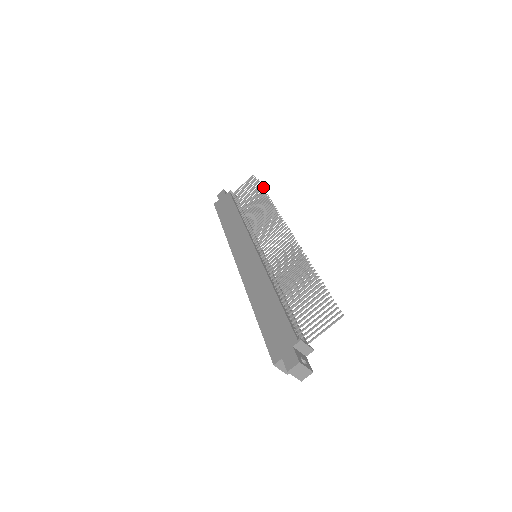
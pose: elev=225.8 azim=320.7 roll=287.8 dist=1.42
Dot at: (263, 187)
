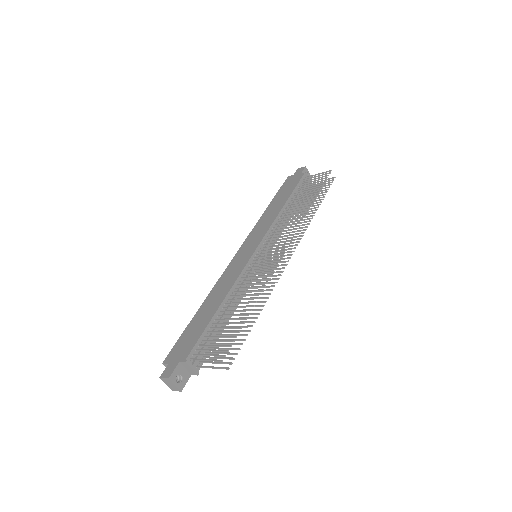
Dot at: occluded
